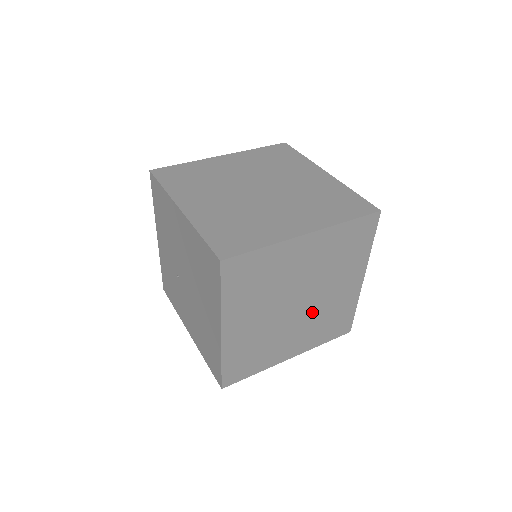
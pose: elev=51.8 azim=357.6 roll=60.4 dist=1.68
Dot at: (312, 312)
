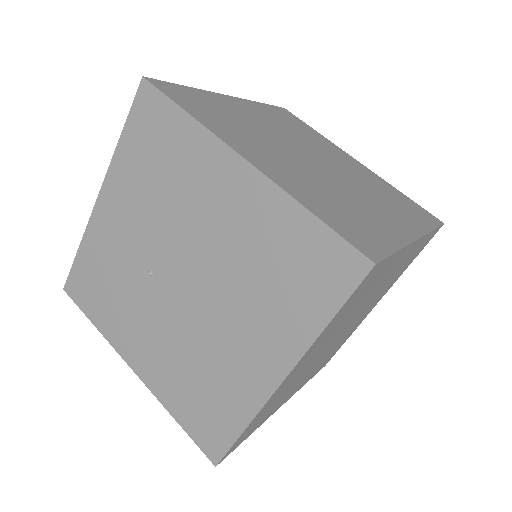
Dot at: (335, 344)
